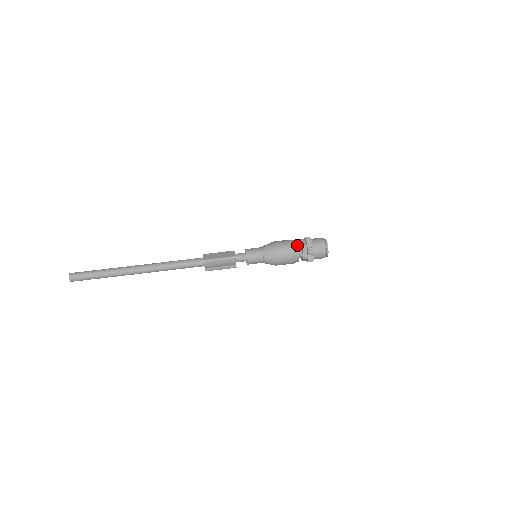
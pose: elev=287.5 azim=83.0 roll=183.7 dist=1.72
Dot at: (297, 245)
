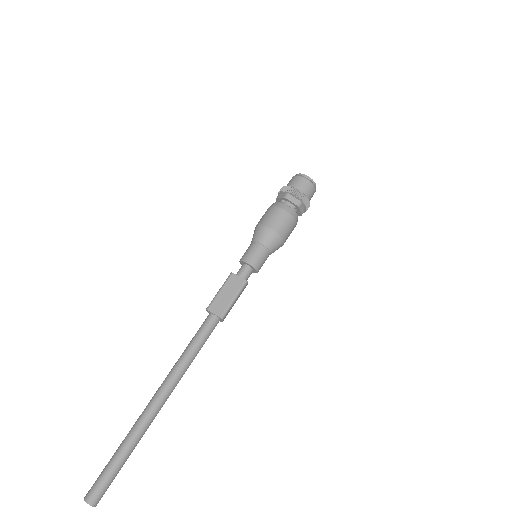
Dot at: (291, 208)
